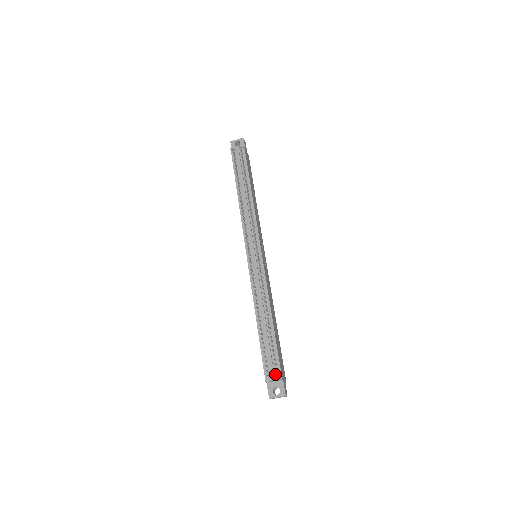
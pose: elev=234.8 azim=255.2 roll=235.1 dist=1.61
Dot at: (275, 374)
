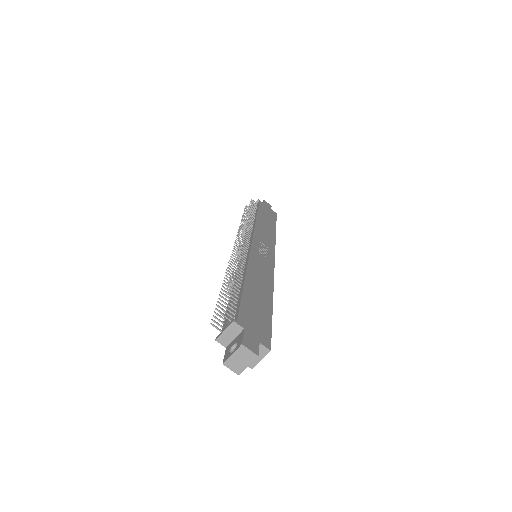
Dot at: occluded
